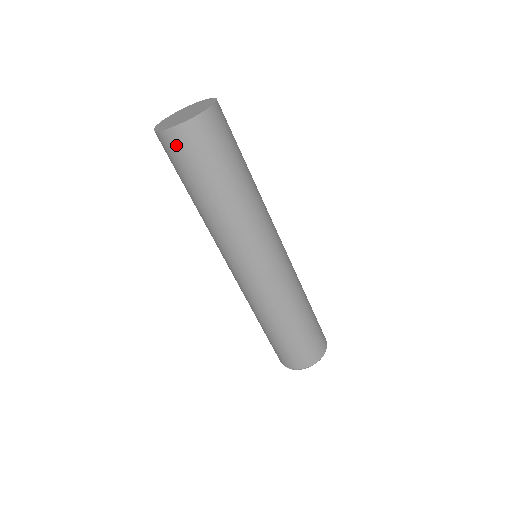
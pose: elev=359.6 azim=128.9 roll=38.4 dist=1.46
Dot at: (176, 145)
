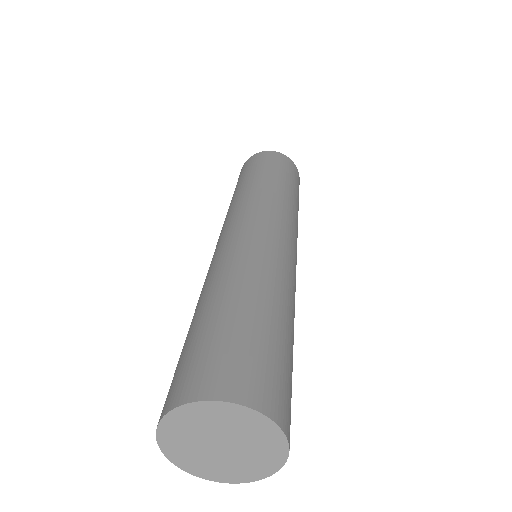
Dot at: occluded
